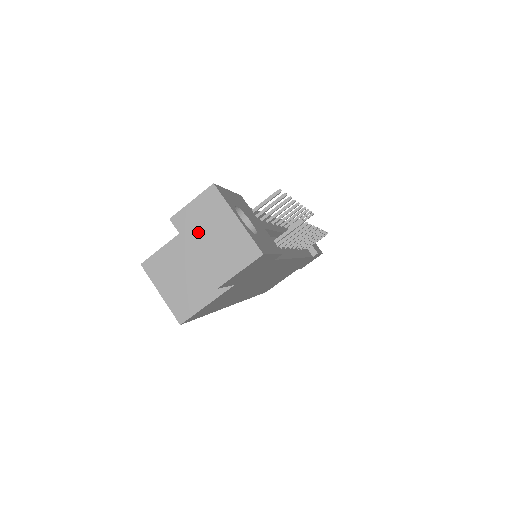
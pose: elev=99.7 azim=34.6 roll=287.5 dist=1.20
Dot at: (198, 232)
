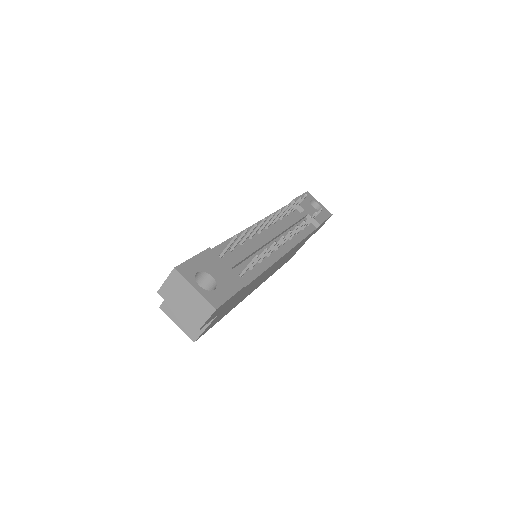
Dot at: (175, 299)
